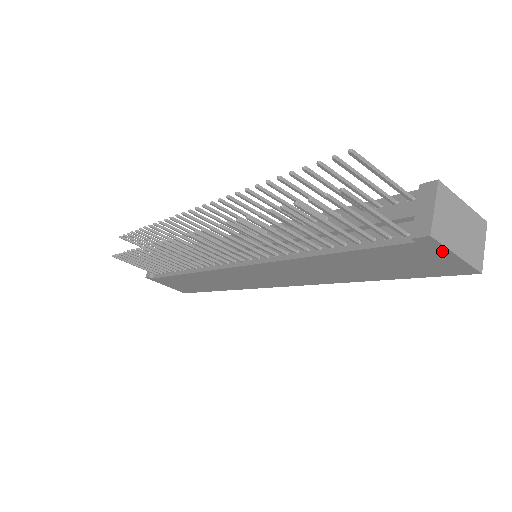
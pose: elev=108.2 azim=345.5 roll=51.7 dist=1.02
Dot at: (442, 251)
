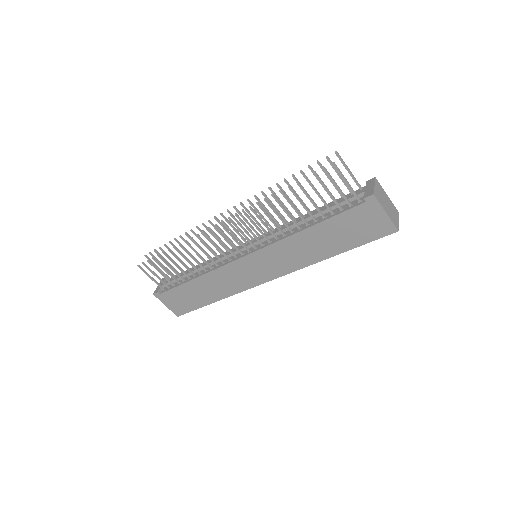
Dot at: (379, 209)
